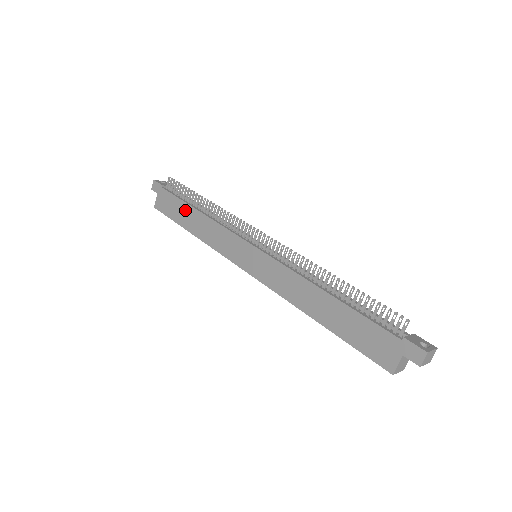
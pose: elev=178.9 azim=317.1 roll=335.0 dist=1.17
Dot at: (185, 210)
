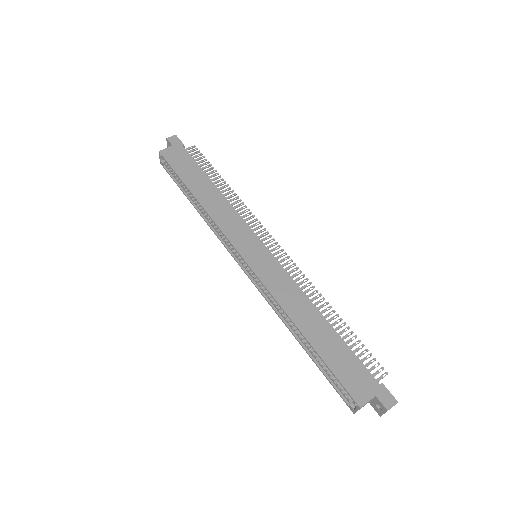
Dot at: (200, 177)
